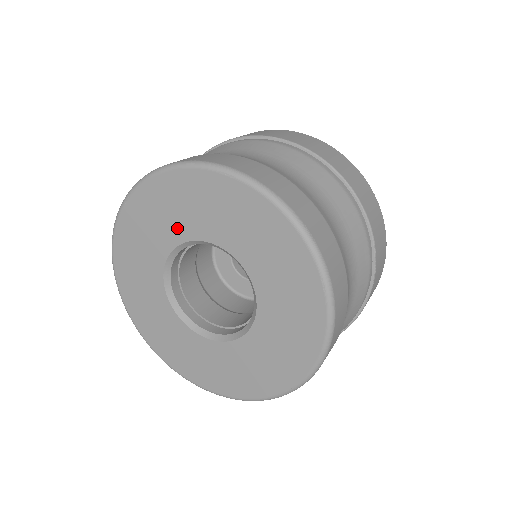
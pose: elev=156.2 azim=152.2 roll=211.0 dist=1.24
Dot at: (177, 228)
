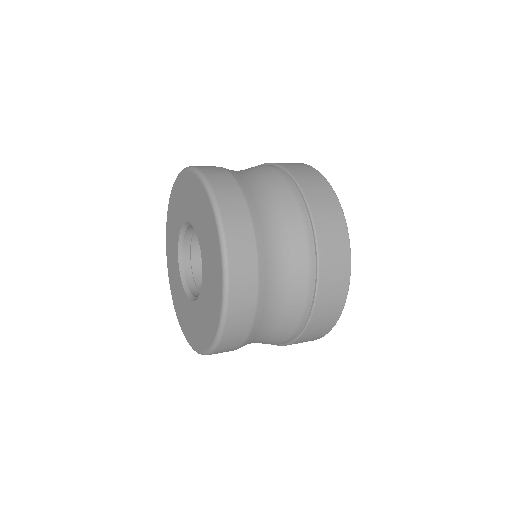
Dot at: (175, 240)
